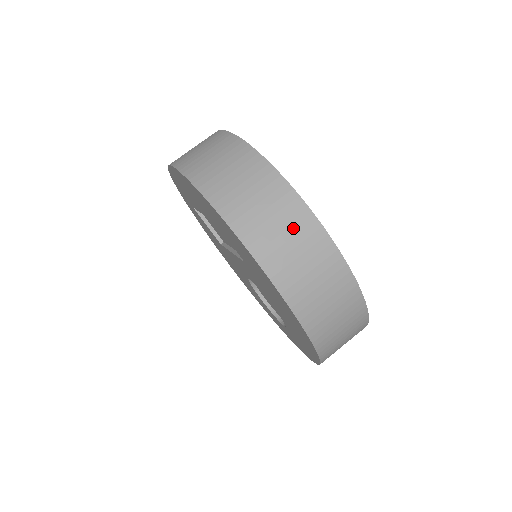
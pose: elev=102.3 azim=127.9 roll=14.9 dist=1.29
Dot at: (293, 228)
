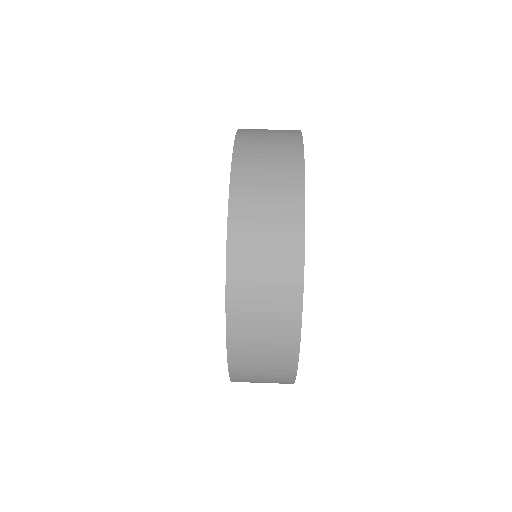
Dot at: (279, 131)
